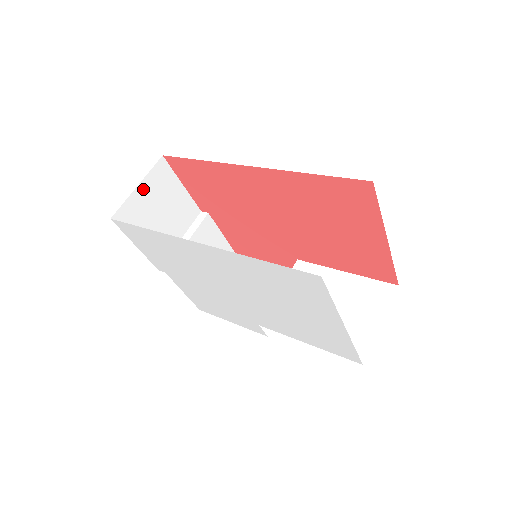
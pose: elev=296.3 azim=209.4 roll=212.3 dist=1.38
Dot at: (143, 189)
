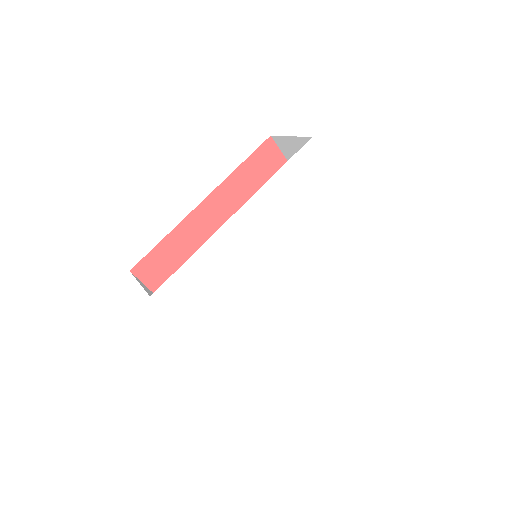
Dot at: occluded
